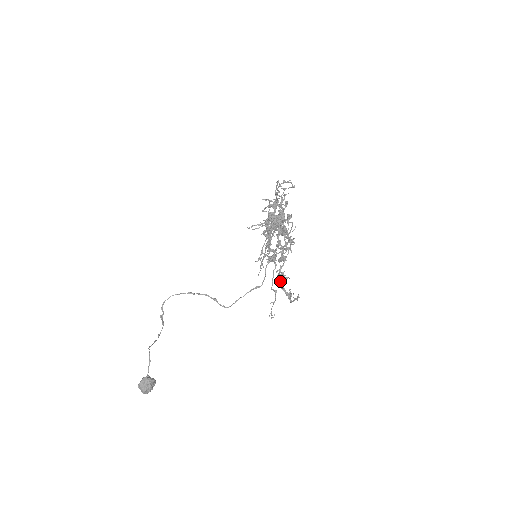
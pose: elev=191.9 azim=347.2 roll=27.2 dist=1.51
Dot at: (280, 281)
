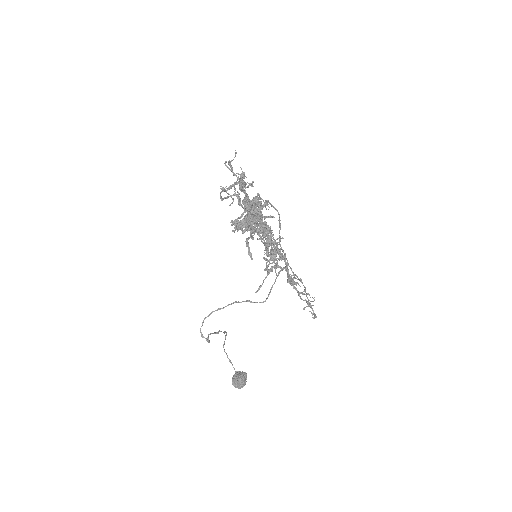
Dot at: (296, 276)
